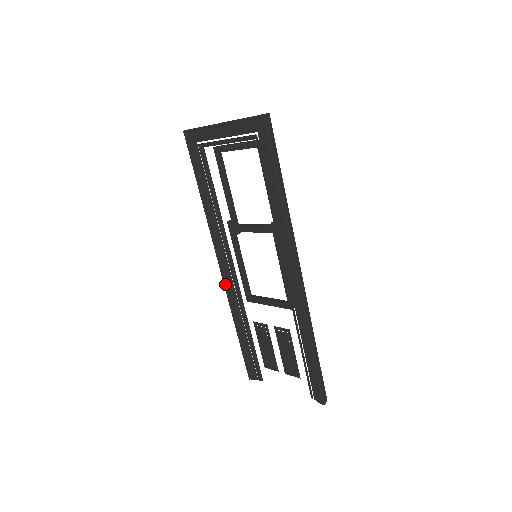
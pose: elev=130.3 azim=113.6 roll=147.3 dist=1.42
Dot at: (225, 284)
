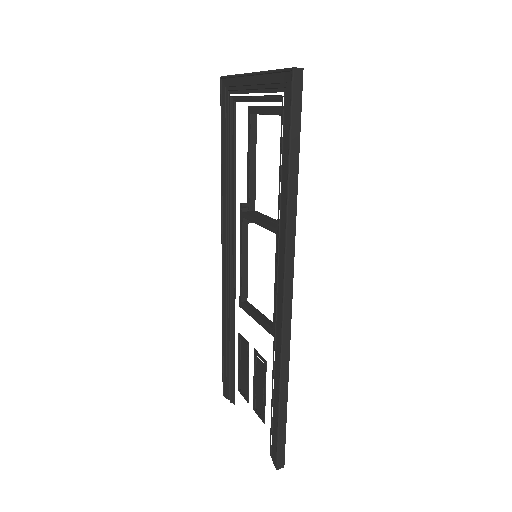
Dot at: (223, 277)
